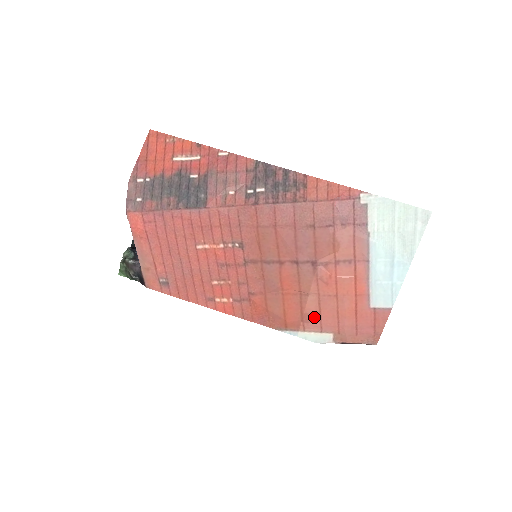
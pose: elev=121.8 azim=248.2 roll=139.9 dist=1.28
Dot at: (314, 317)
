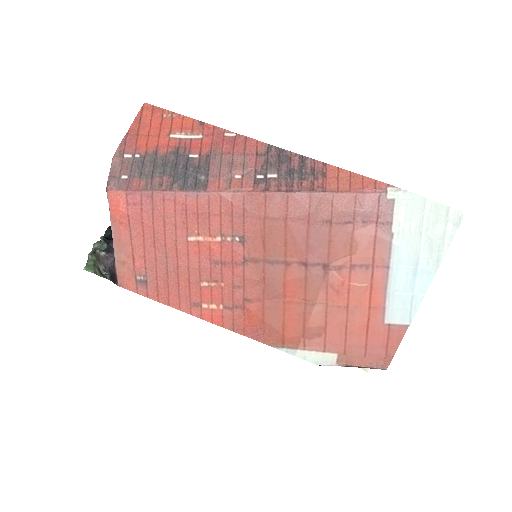
Dot at: (318, 332)
